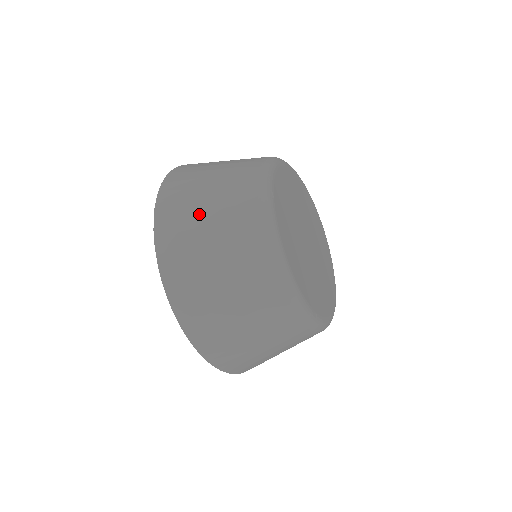
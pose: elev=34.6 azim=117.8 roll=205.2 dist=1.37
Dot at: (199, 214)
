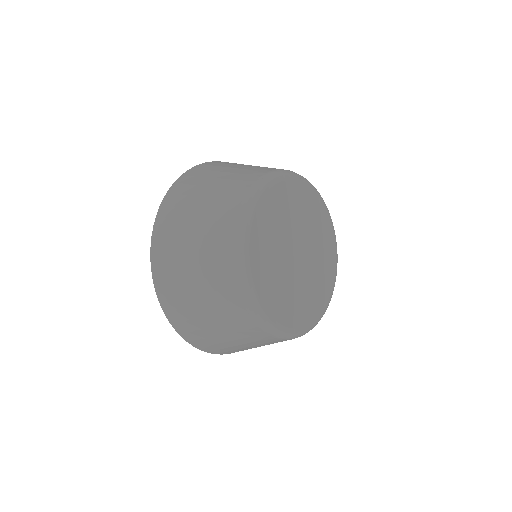
Dot at: (185, 251)
